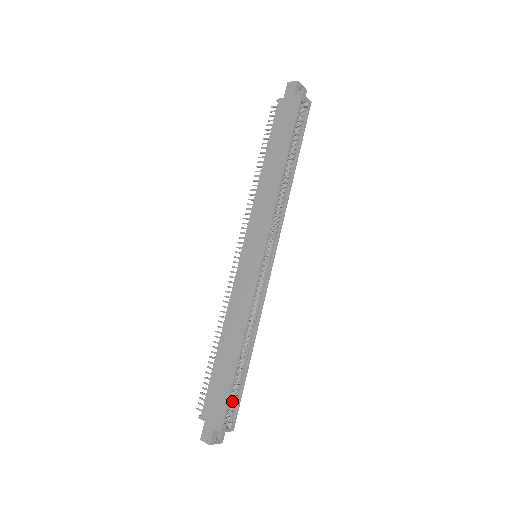
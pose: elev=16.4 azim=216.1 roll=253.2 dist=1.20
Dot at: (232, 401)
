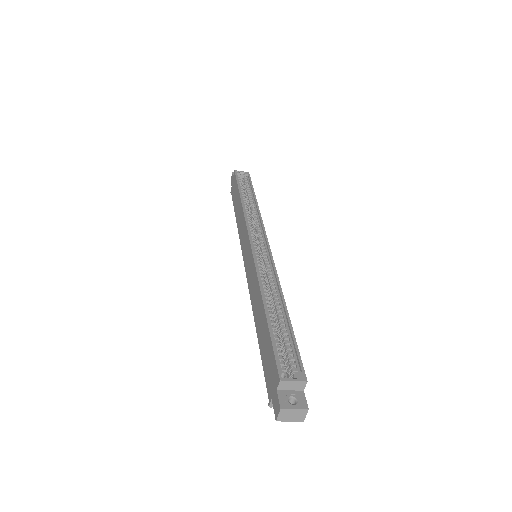
Dot at: (287, 354)
